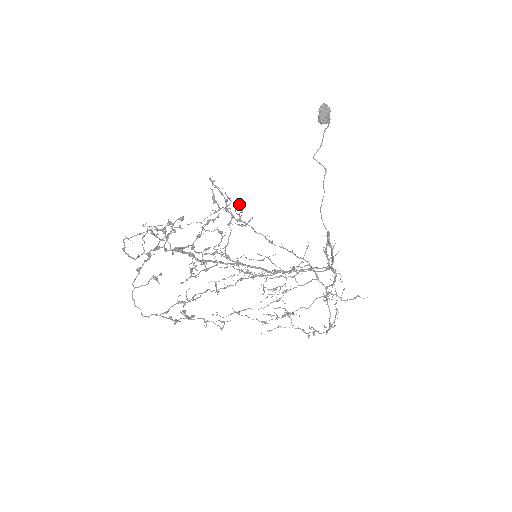
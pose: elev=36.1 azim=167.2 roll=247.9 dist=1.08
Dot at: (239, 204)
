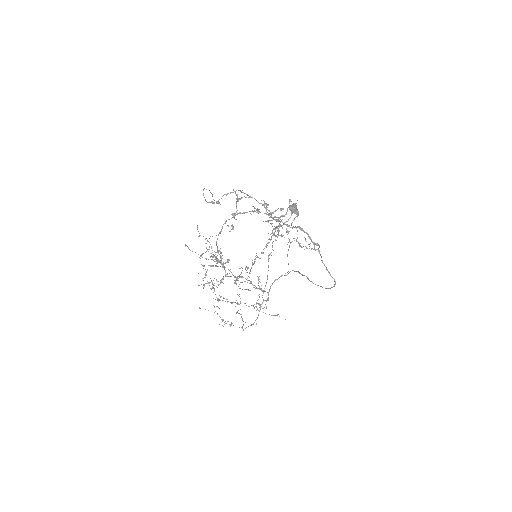
Dot at: occluded
